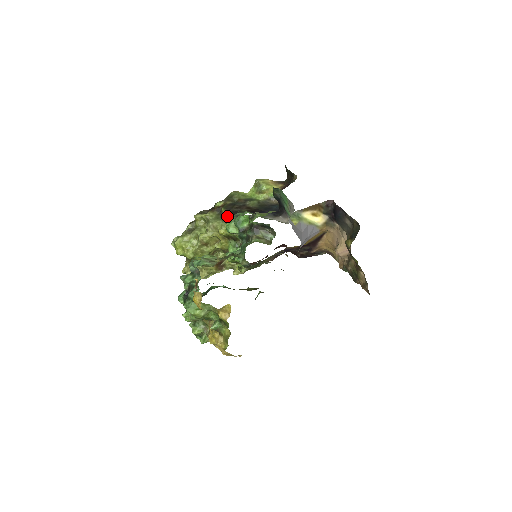
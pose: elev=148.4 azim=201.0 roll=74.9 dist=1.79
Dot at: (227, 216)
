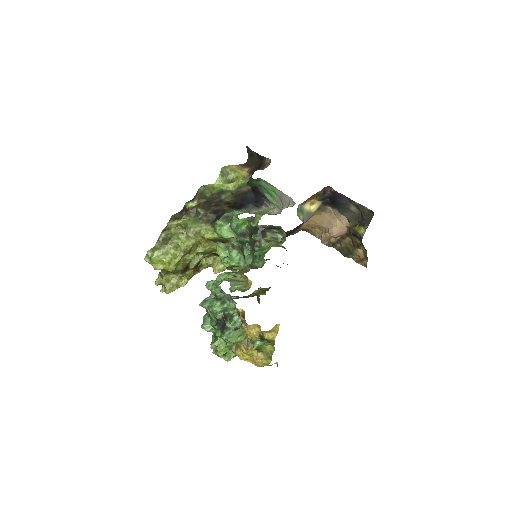
Dot at: (210, 218)
